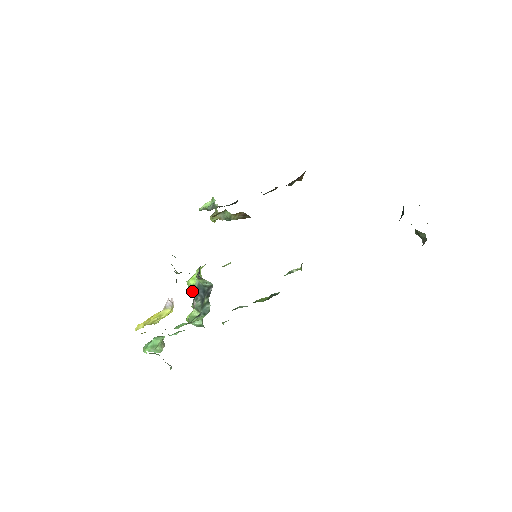
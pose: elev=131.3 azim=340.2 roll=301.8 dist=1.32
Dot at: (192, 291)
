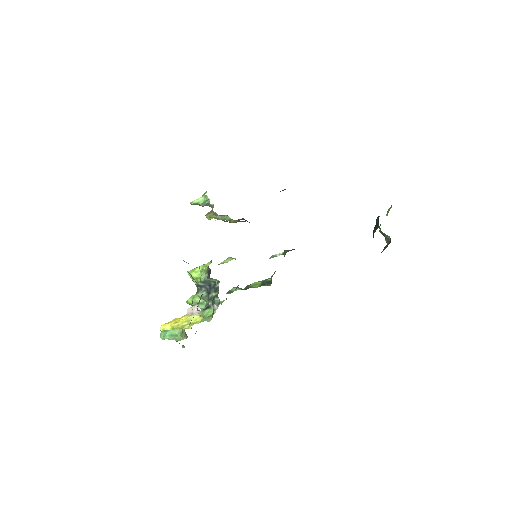
Dot at: (197, 283)
